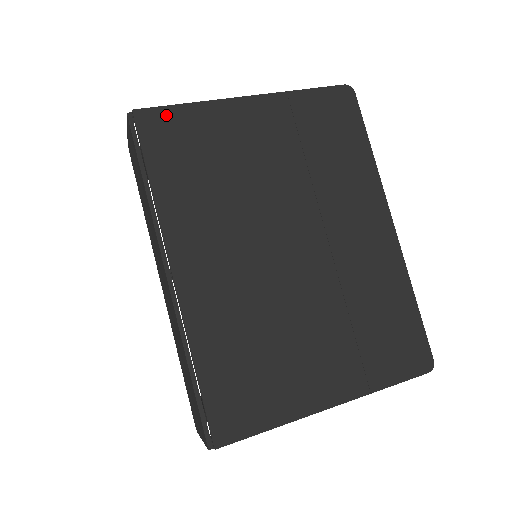
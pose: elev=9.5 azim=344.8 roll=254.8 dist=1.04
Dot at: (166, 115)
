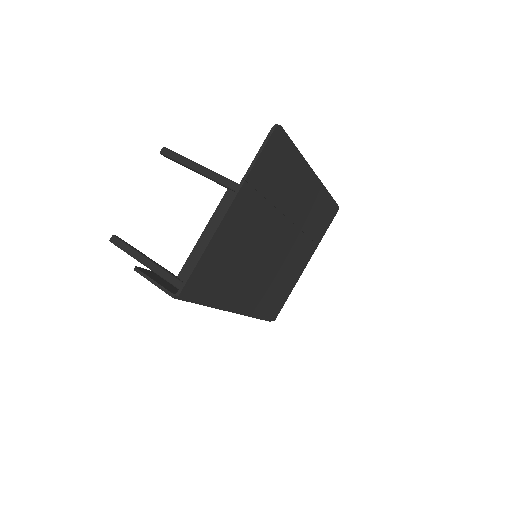
Dot at: (195, 276)
